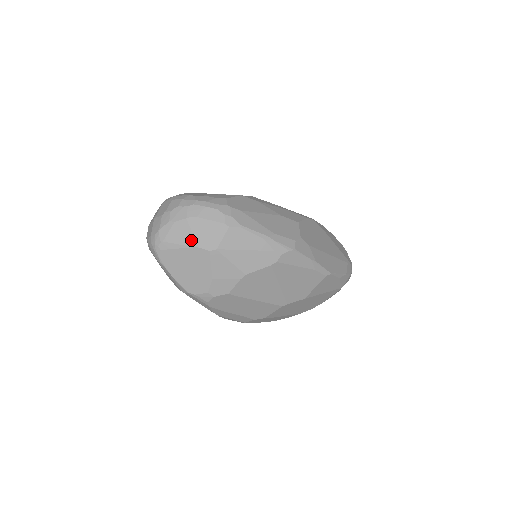
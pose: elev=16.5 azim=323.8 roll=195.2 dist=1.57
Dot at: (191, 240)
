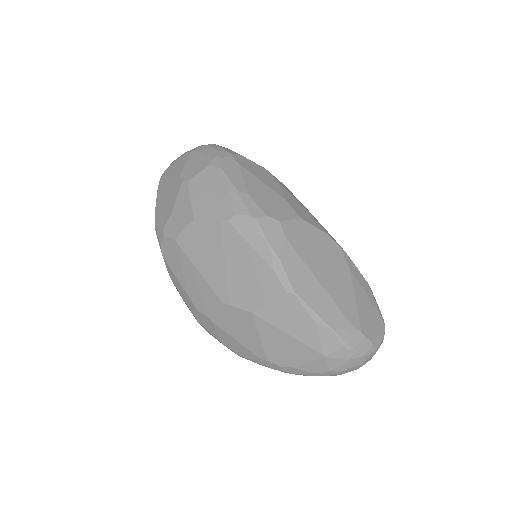
Dot at: (181, 169)
